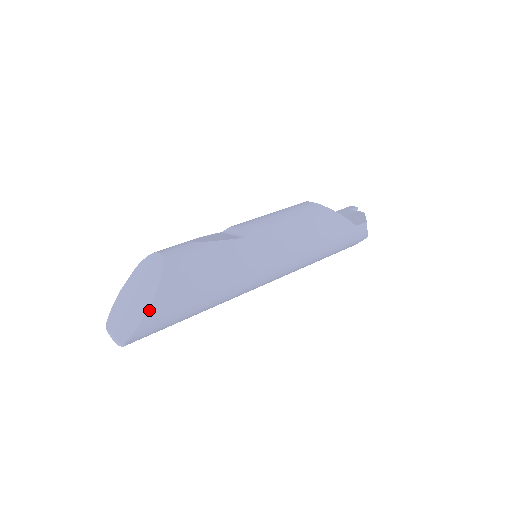
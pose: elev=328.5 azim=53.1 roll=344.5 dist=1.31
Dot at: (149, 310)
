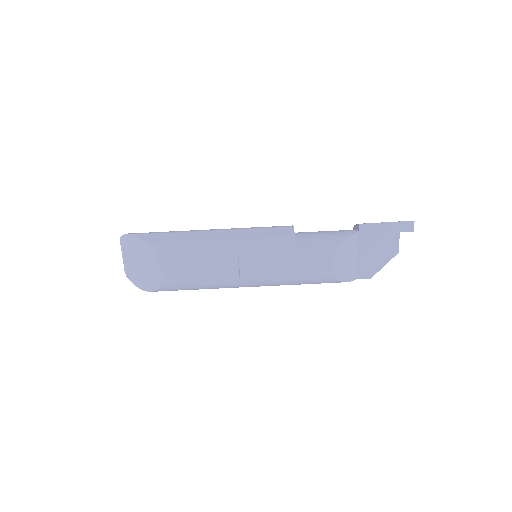
Dot at: (143, 290)
